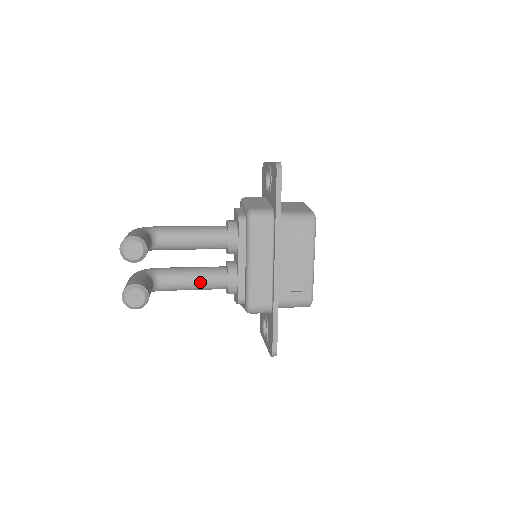
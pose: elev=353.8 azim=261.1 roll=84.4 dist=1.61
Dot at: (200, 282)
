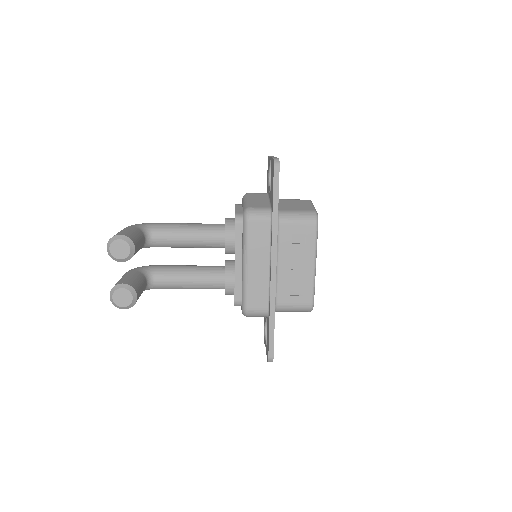
Dot at: (196, 282)
